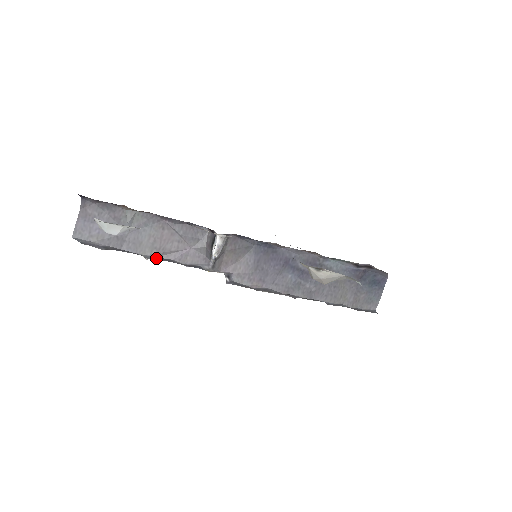
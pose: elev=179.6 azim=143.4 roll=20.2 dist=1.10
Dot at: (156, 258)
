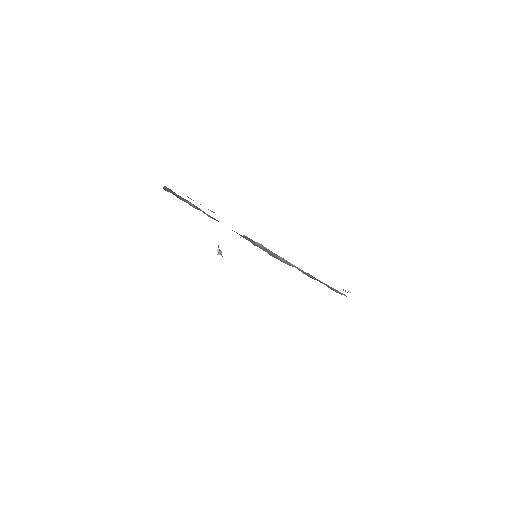
Dot at: occluded
